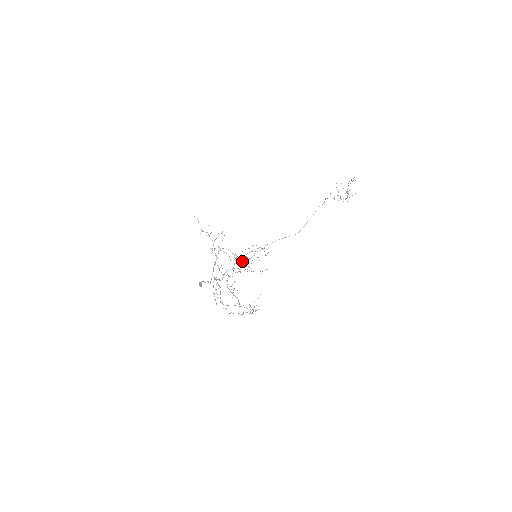
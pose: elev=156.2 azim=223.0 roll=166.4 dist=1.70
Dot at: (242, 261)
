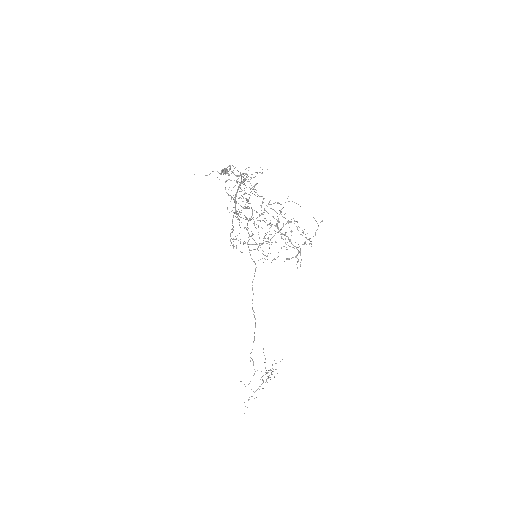
Dot at: (265, 218)
